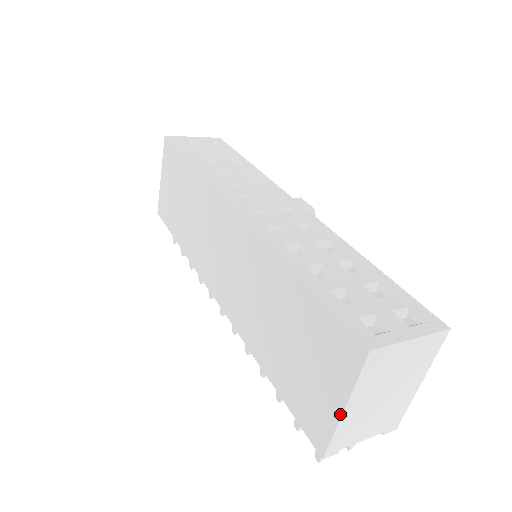
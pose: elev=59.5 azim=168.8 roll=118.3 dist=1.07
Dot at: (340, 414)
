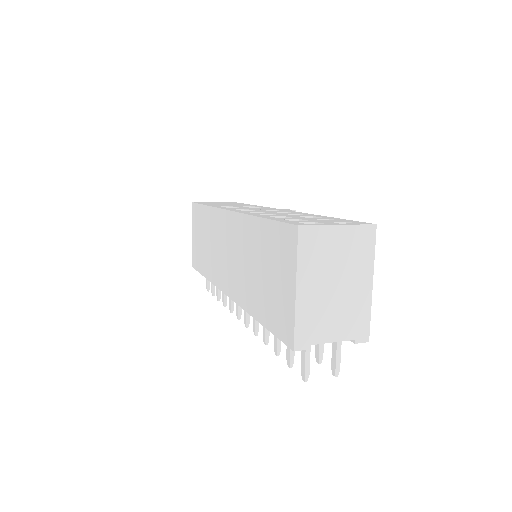
Dot at: (294, 296)
